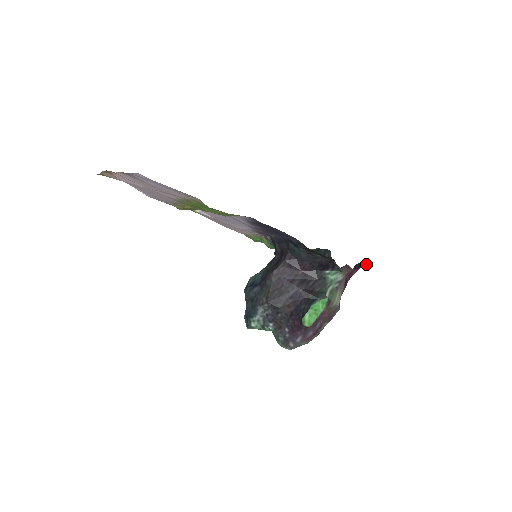
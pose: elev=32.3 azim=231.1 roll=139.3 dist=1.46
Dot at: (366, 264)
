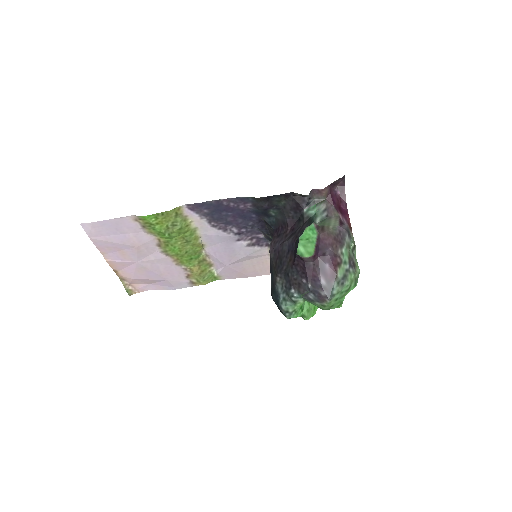
Dot at: (340, 181)
